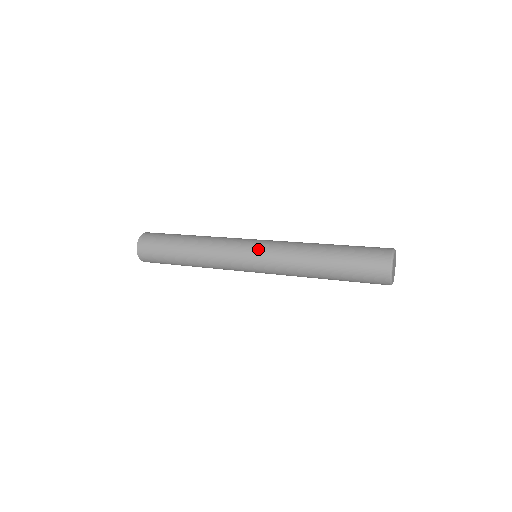
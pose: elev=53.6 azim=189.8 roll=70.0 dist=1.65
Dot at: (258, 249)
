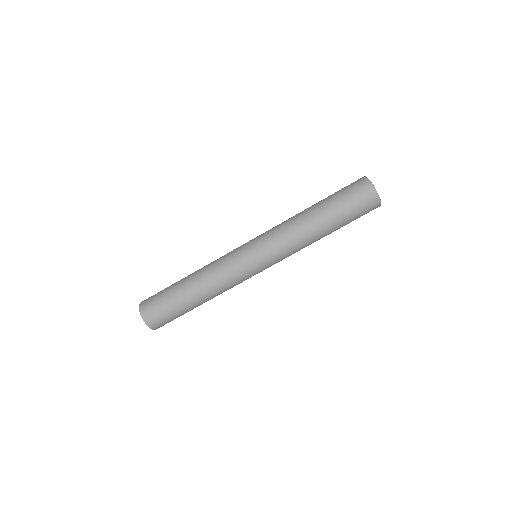
Dot at: (255, 241)
